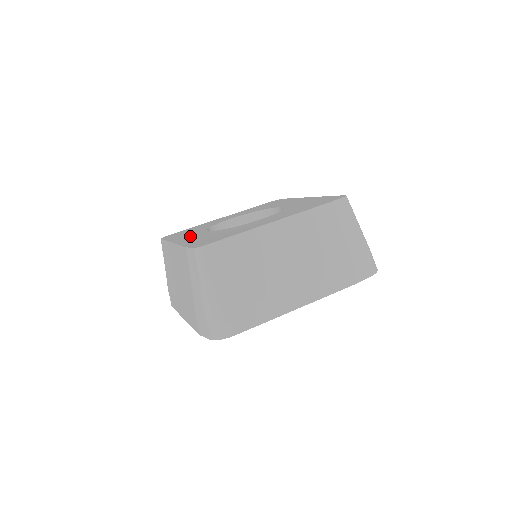
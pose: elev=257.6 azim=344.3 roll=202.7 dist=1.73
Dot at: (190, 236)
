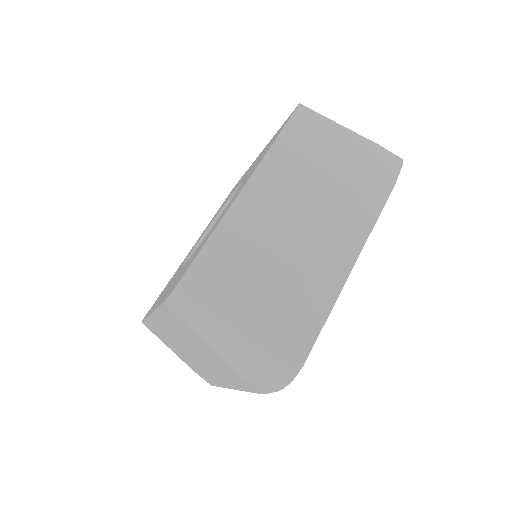
Dot at: (165, 291)
